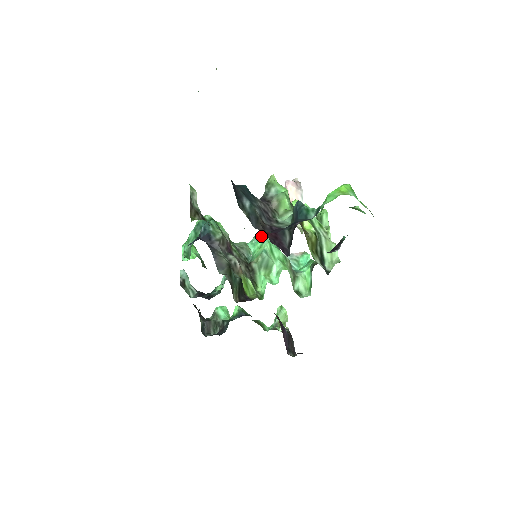
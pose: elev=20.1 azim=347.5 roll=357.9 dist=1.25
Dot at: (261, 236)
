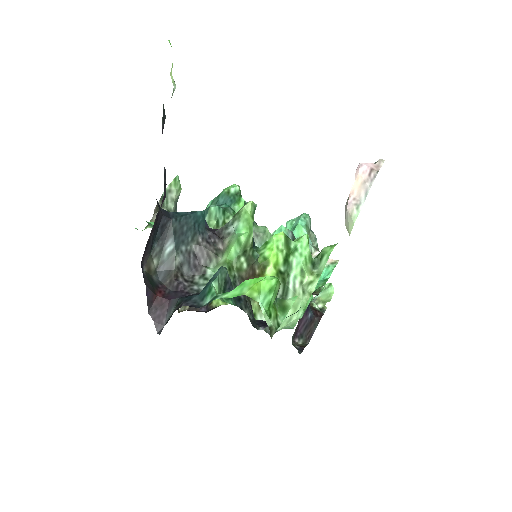
Dot at: occluded
